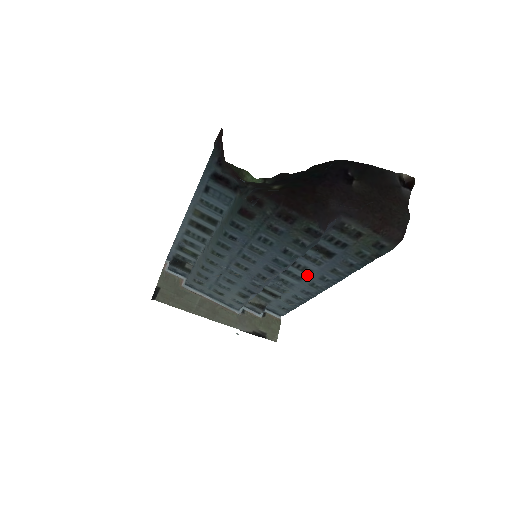
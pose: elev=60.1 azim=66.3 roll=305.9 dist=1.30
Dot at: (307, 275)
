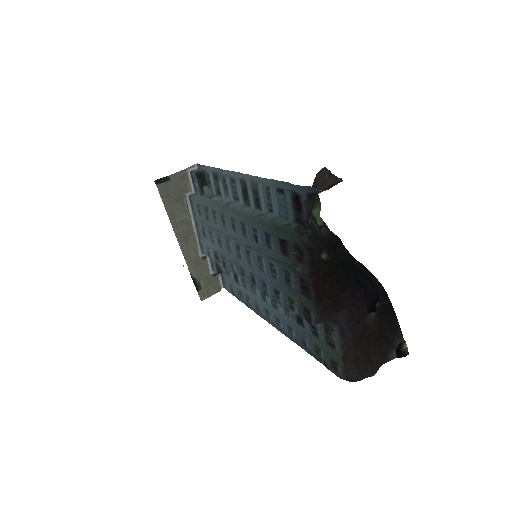
Dot at: (271, 305)
